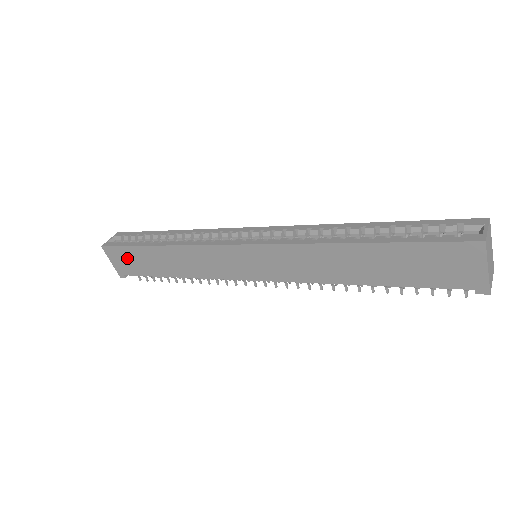
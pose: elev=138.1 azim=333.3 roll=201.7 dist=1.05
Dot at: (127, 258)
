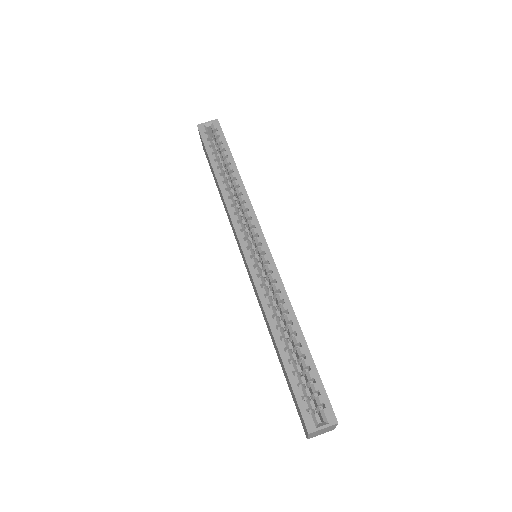
Dot at: occluded
